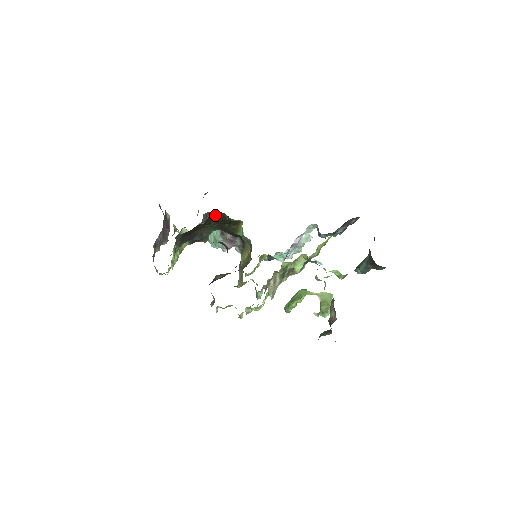
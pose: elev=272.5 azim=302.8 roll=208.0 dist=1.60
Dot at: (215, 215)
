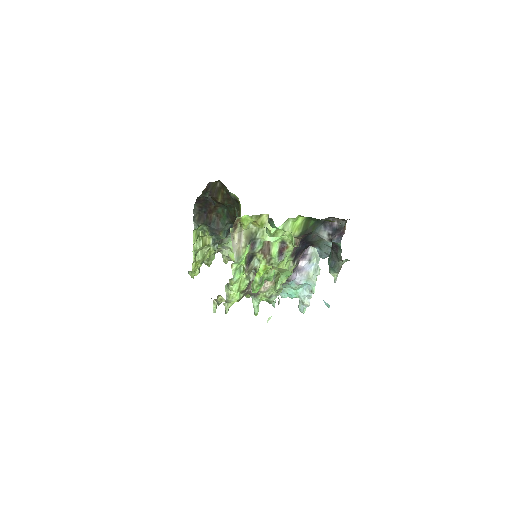
Dot at: (220, 189)
